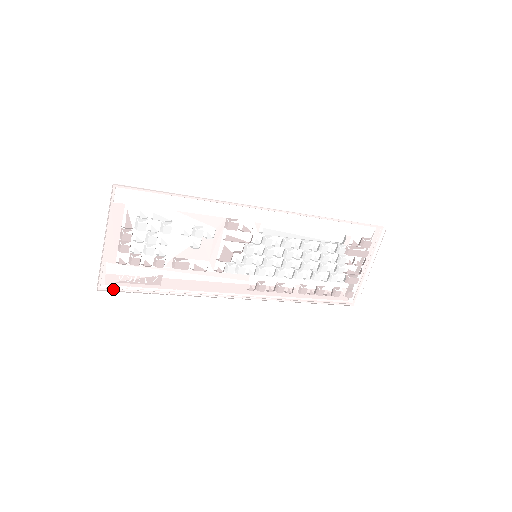
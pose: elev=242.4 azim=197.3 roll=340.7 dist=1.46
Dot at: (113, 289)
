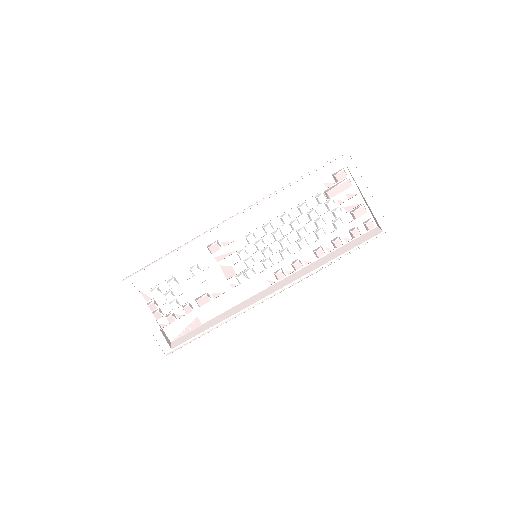
Dot at: (177, 348)
